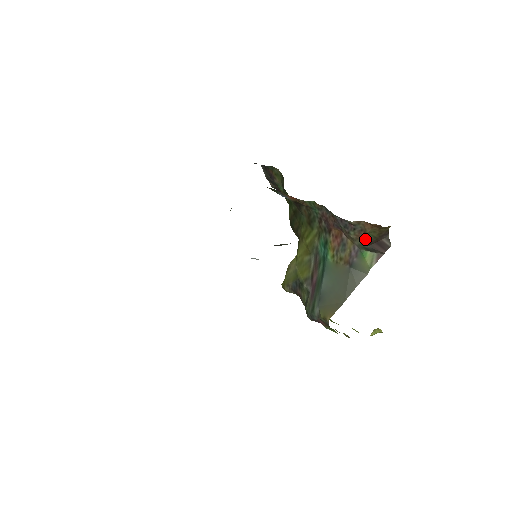
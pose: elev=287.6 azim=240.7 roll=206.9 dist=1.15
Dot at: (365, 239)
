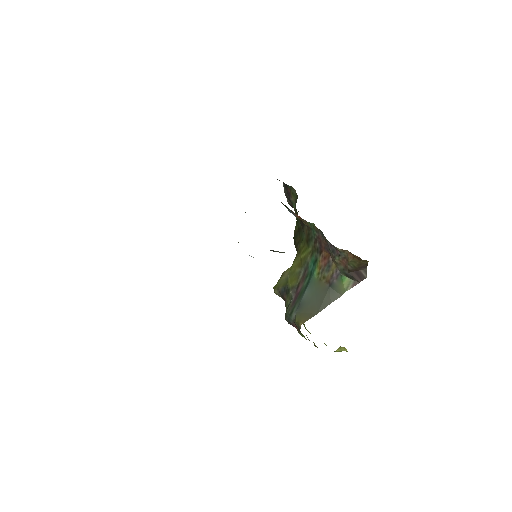
Dot at: (346, 266)
